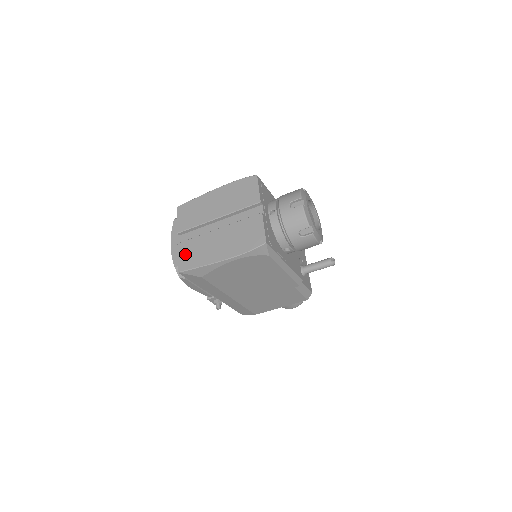
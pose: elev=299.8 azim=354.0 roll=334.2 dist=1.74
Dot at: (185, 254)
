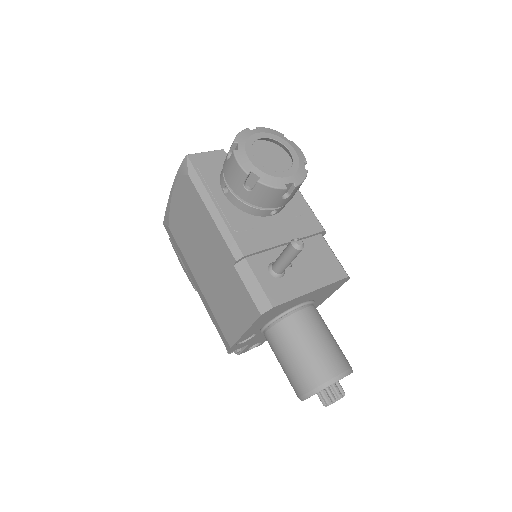
Dot at: occluded
